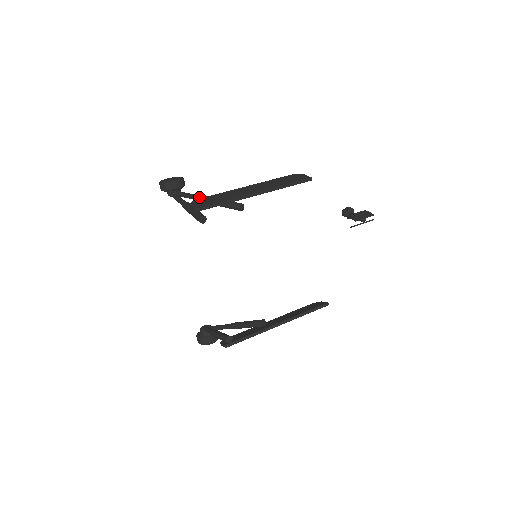
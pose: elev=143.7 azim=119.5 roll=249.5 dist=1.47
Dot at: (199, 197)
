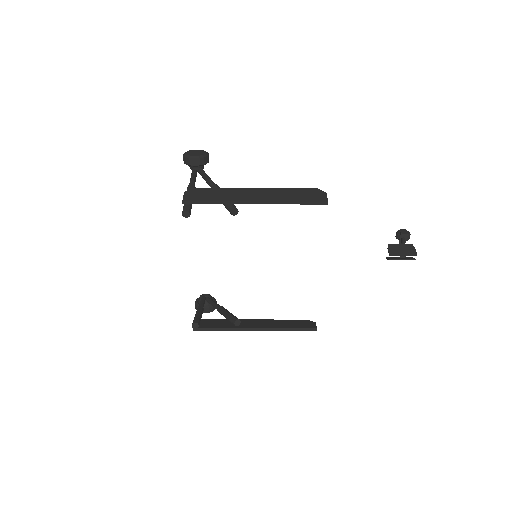
Dot at: (209, 182)
